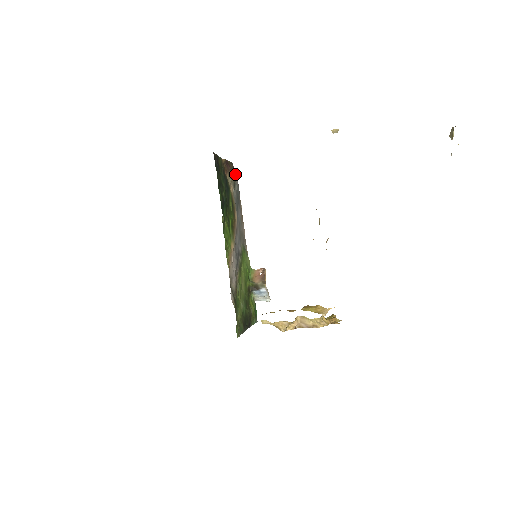
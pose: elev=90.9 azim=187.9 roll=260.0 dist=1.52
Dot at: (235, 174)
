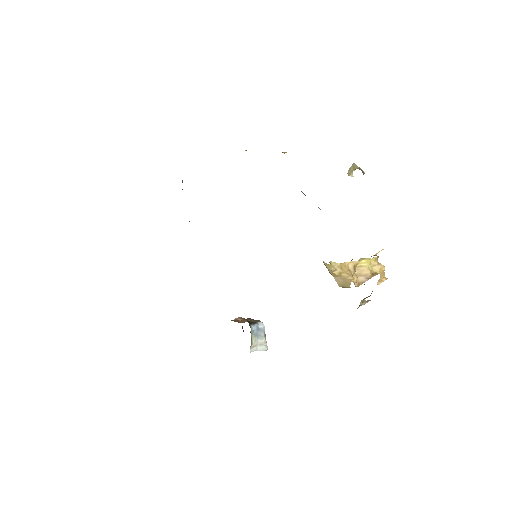
Dot at: occluded
